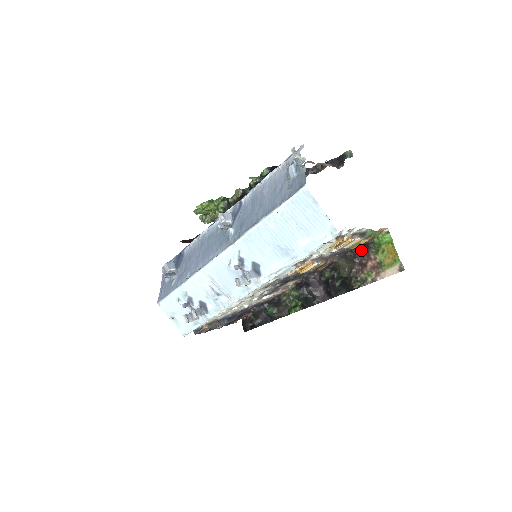
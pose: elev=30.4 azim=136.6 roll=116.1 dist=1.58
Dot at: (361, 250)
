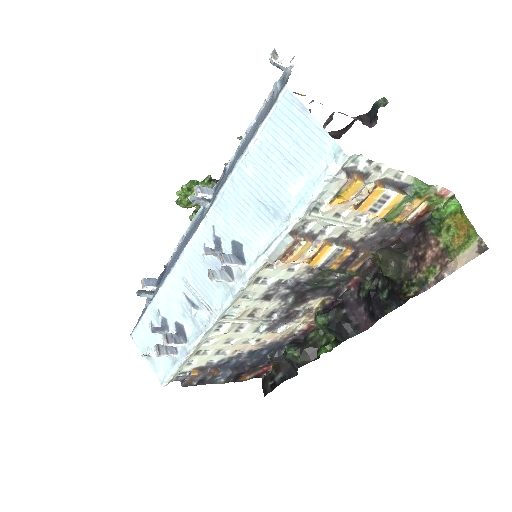
Dot at: (414, 236)
